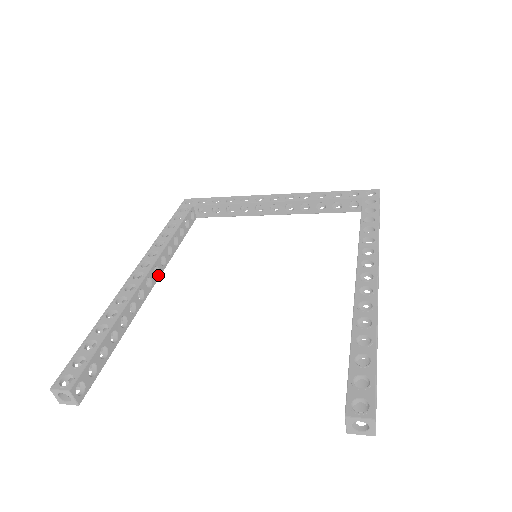
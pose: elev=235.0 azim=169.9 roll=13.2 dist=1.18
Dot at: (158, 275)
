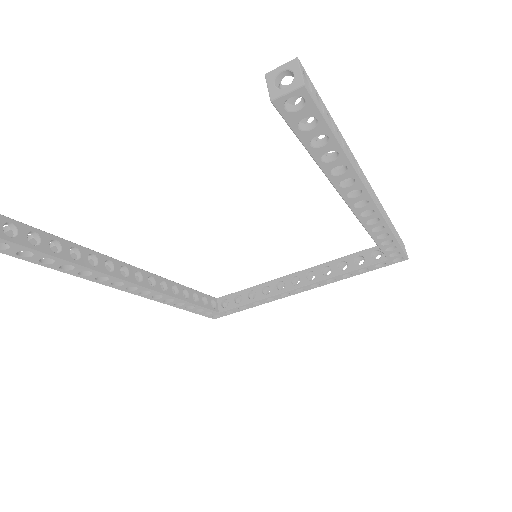
Dot at: (152, 287)
